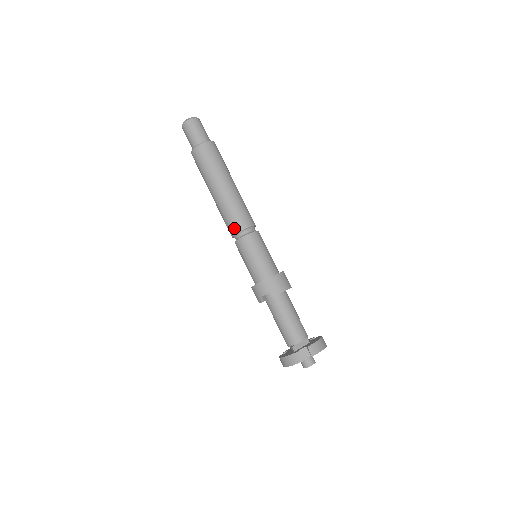
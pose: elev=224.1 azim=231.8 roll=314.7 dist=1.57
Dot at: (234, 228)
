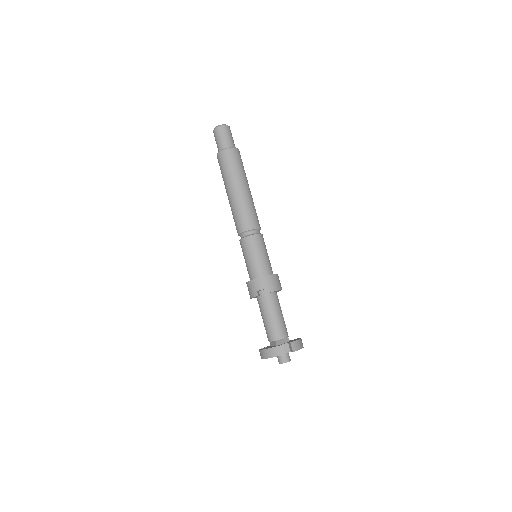
Dot at: (244, 226)
